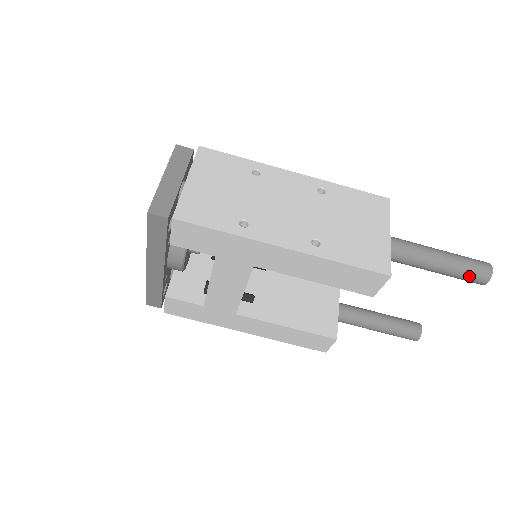
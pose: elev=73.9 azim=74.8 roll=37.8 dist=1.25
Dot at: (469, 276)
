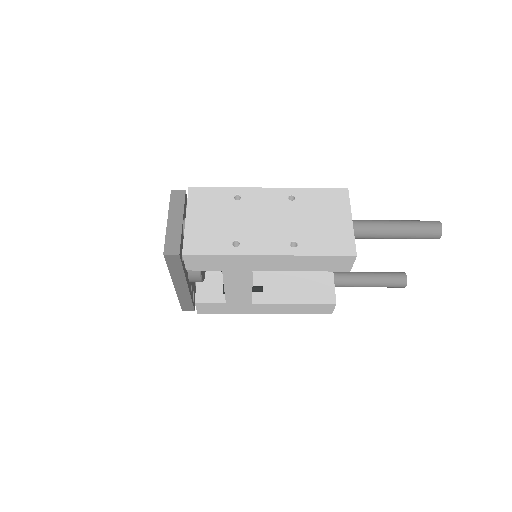
Dot at: (424, 236)
